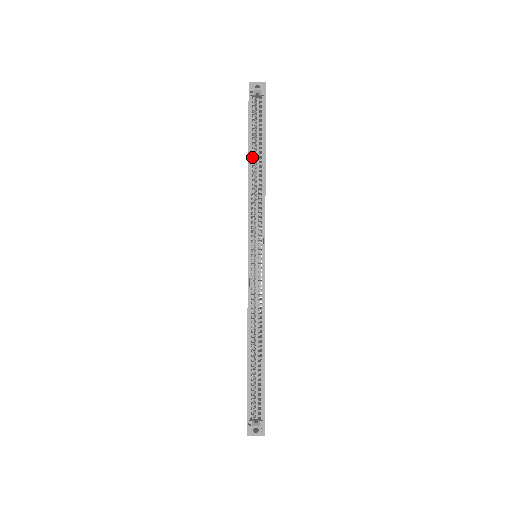
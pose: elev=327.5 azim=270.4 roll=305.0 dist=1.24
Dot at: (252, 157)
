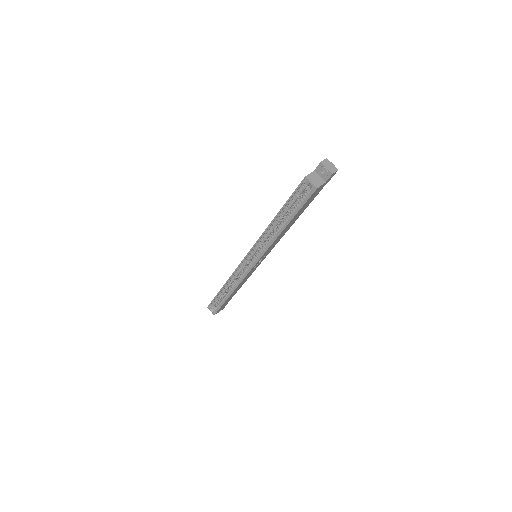
Dot at: occluded
